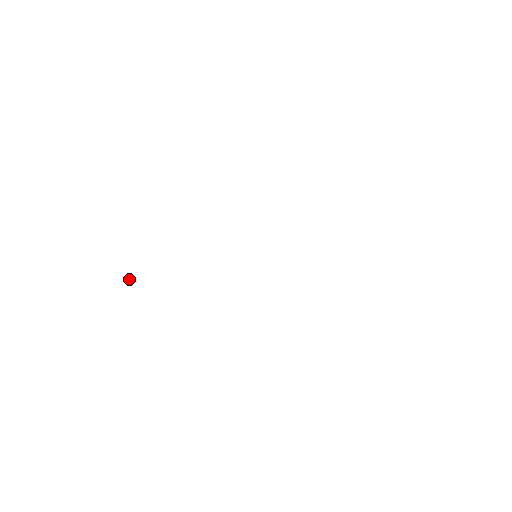
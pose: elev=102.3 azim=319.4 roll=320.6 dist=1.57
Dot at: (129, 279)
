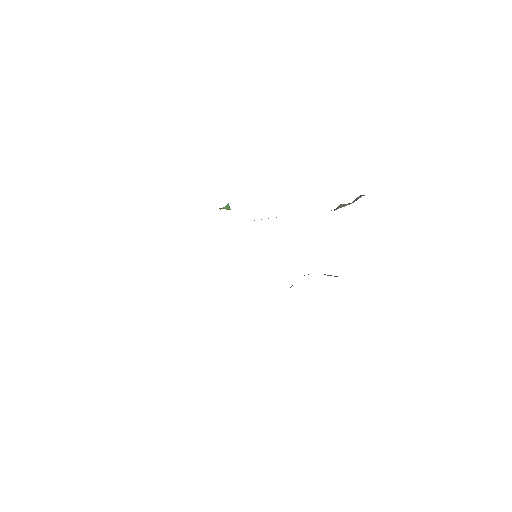
Dot at: occluded
